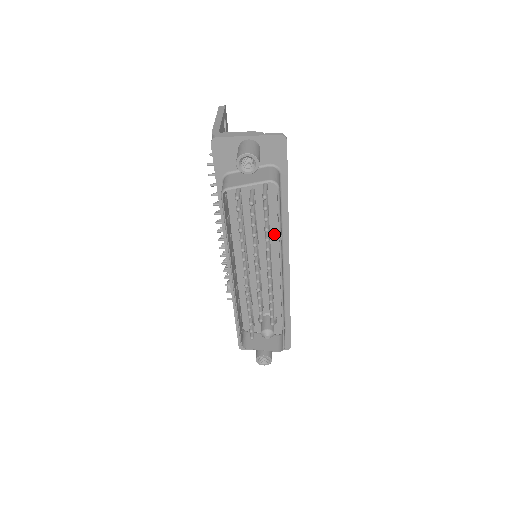
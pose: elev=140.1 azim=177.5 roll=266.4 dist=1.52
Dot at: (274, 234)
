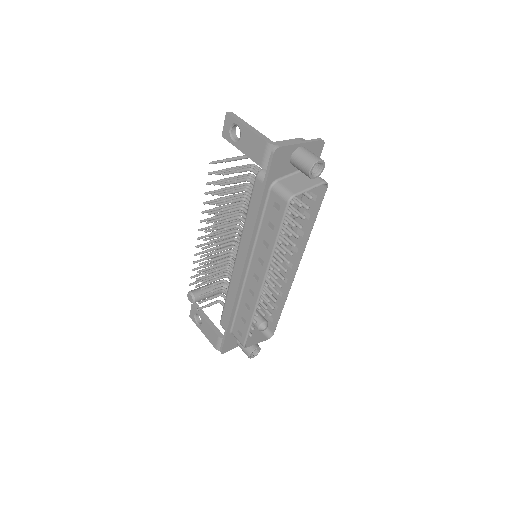
Dot at: occluded
